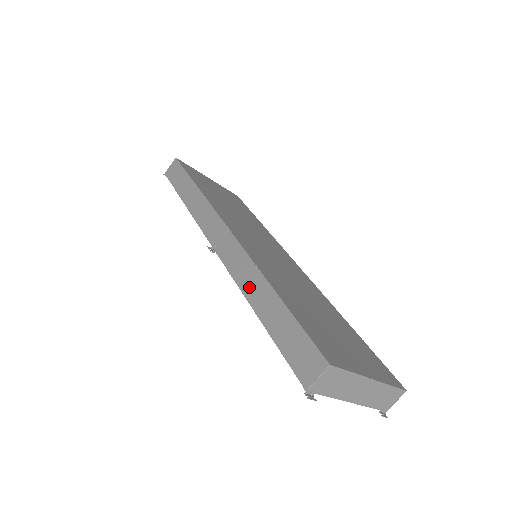
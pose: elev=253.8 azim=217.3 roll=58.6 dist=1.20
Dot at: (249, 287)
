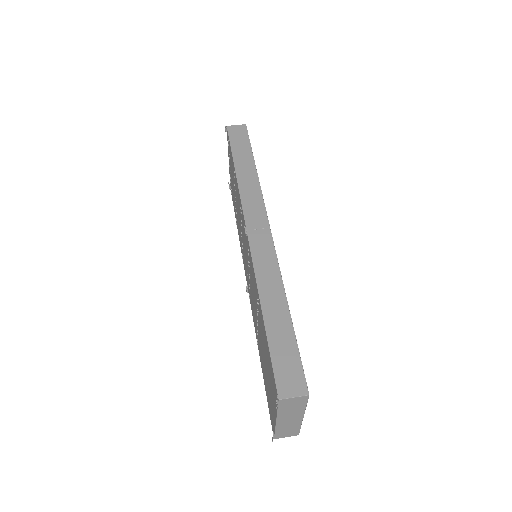
Dot at: (267, 287)
